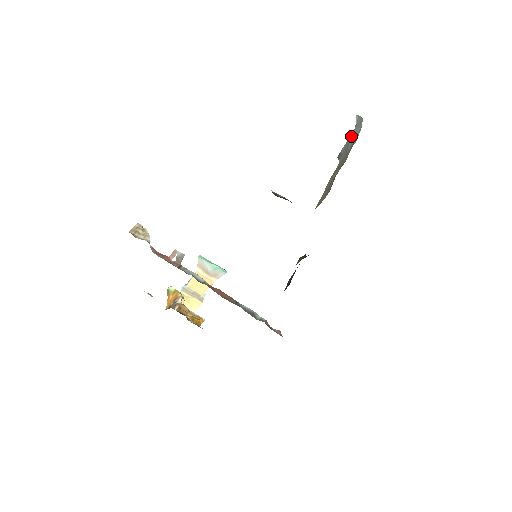
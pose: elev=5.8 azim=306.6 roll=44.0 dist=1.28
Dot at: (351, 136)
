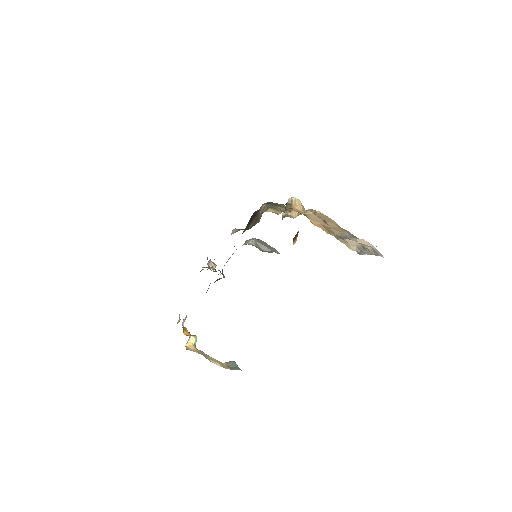
Dot at: occluded
